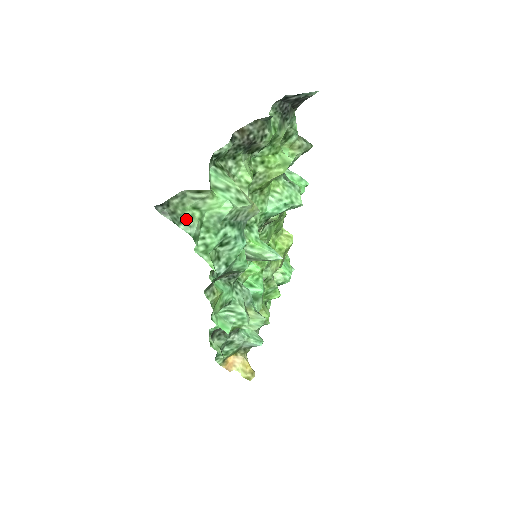
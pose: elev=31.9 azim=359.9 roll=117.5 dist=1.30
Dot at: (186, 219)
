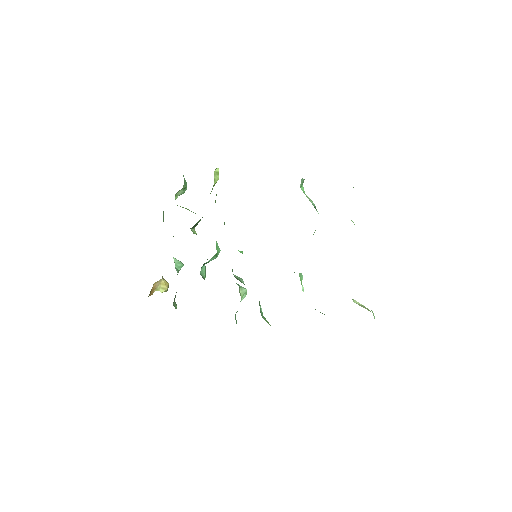
Dot at: occluded
